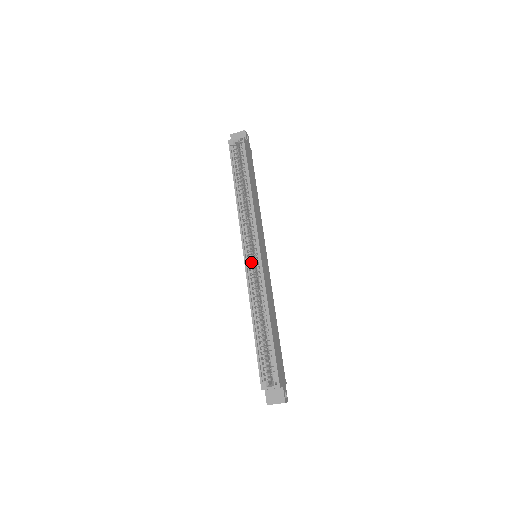
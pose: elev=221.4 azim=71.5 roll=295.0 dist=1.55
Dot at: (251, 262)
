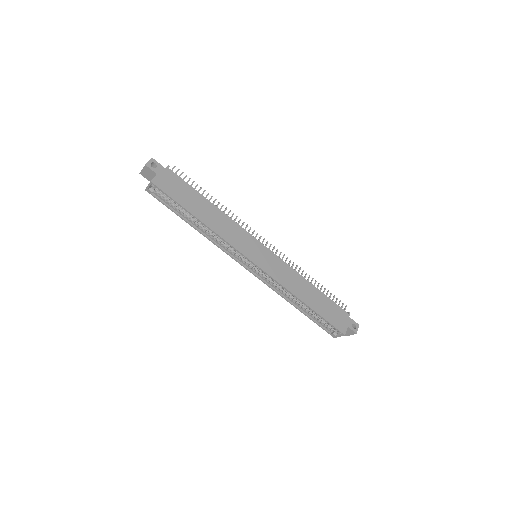
Dot at: (256, 271)
